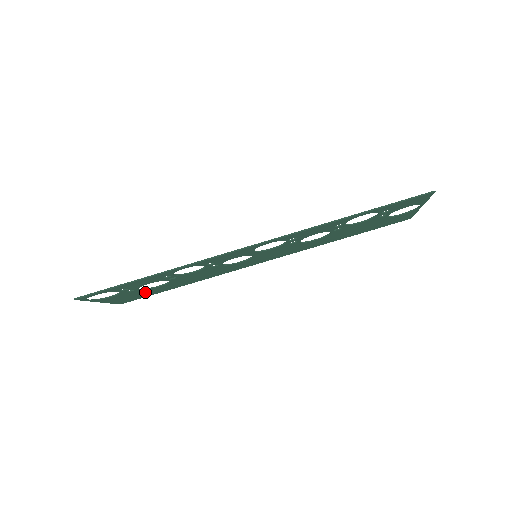
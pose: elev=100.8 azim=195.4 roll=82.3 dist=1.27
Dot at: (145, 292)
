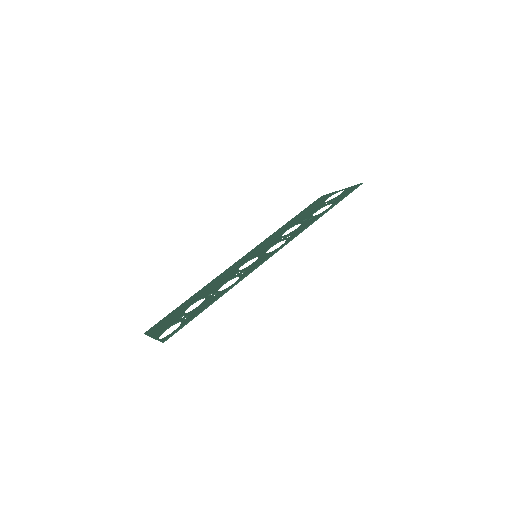
Dot at: occluded
